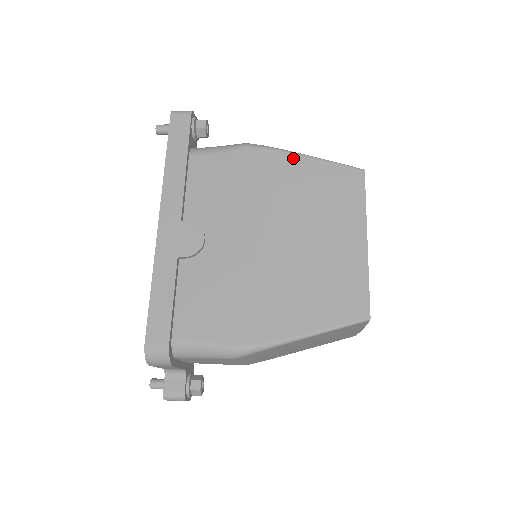
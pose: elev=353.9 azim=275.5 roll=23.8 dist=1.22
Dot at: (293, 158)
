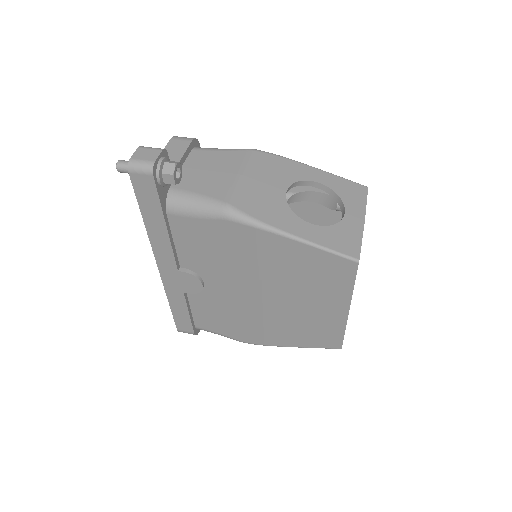
Dot at: (280, 240)
